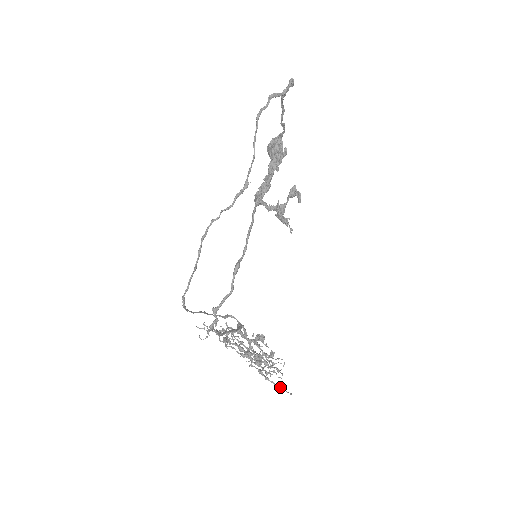
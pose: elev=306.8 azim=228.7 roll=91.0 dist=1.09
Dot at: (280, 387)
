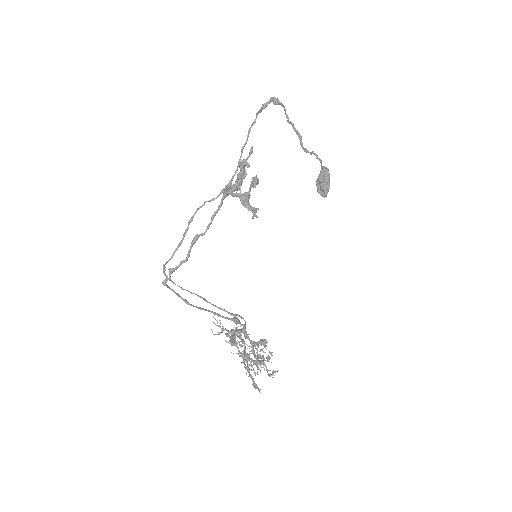
Dot at: (255, 384)
